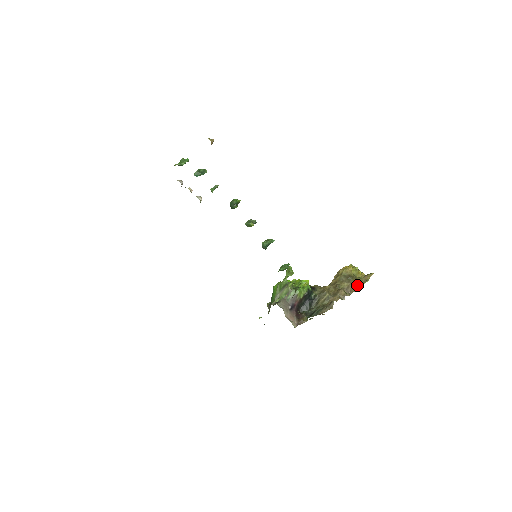
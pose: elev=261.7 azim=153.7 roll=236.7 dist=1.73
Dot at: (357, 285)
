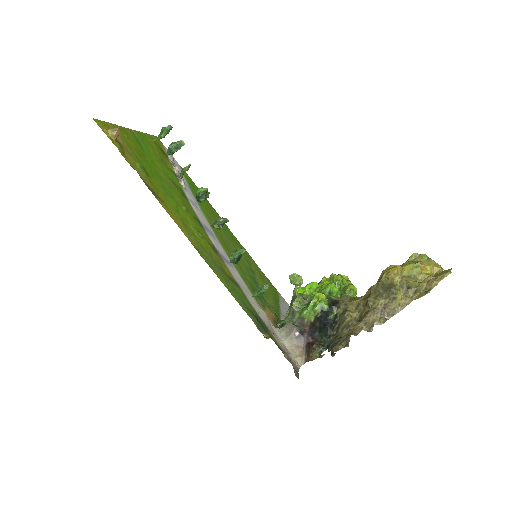
Dot at: (405, 301)
